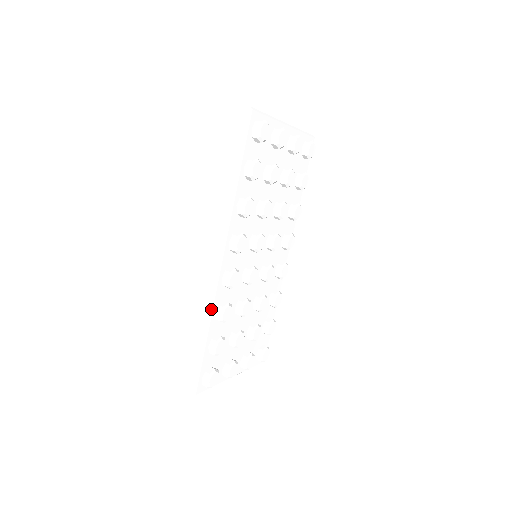
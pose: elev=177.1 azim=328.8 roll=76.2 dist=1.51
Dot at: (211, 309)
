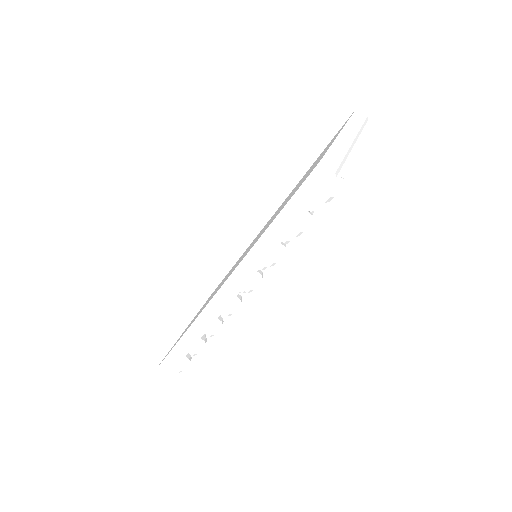
Dot at: (204, 332)
